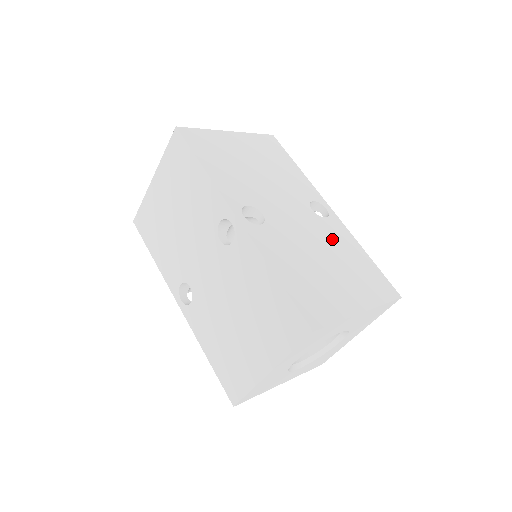
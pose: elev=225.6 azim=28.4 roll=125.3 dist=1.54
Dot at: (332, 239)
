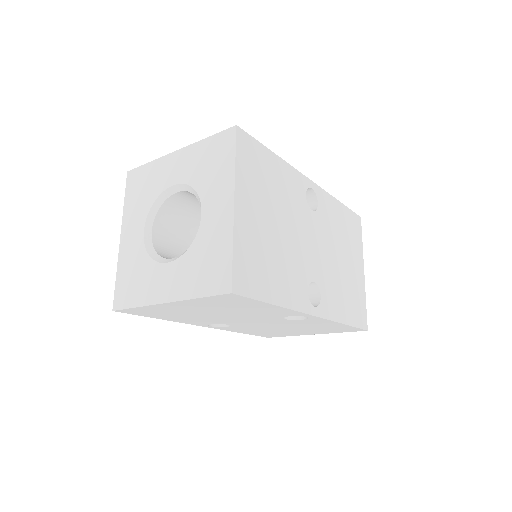
Dot at: (331, 226)
